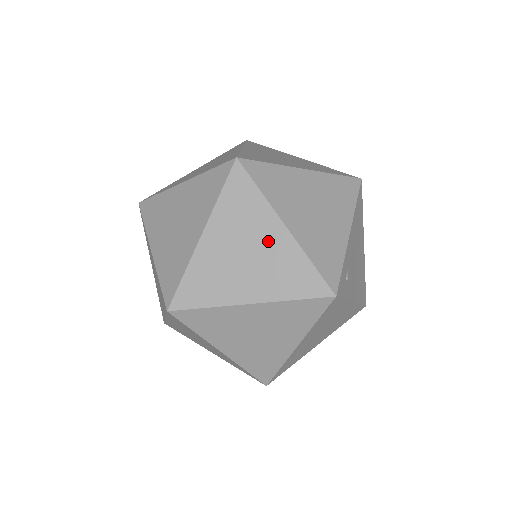
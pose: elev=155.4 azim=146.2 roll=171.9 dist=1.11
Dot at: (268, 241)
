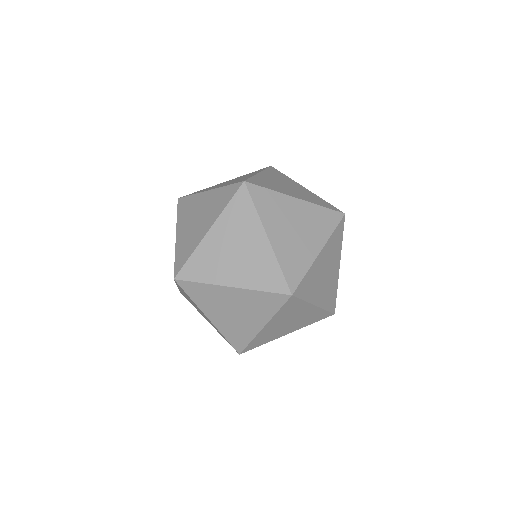
Dot at: (304, 314)
